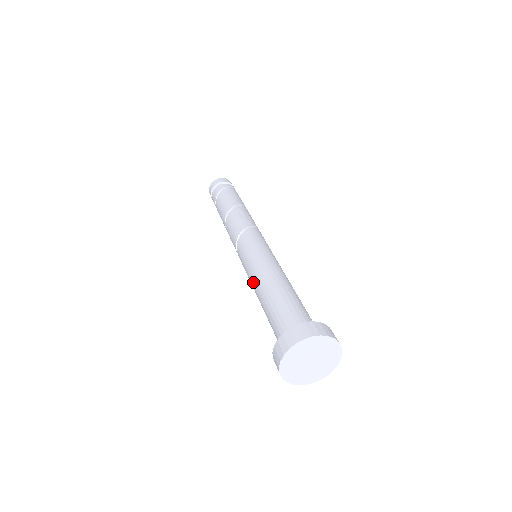
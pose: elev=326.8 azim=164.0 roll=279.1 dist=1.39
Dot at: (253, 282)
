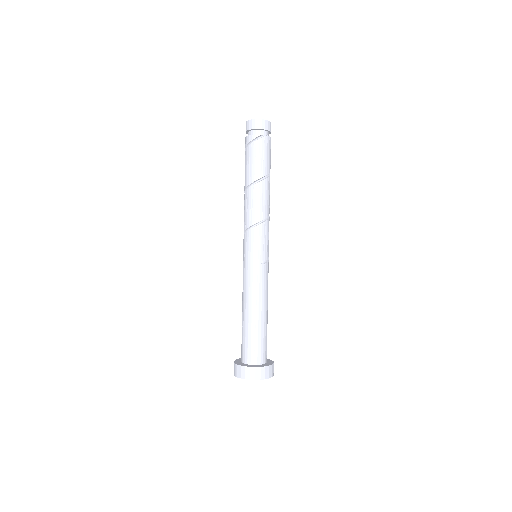
Dot at: occluded
